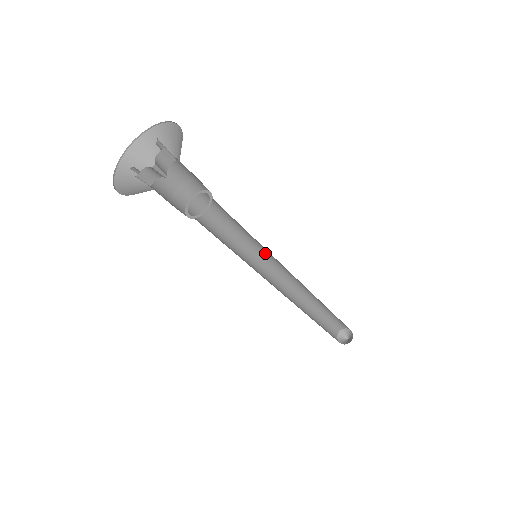
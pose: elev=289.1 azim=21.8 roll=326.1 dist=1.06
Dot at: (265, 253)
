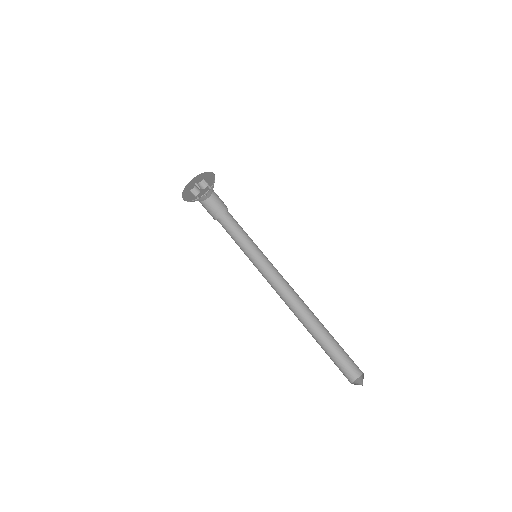
Dot at: (267, 261)
